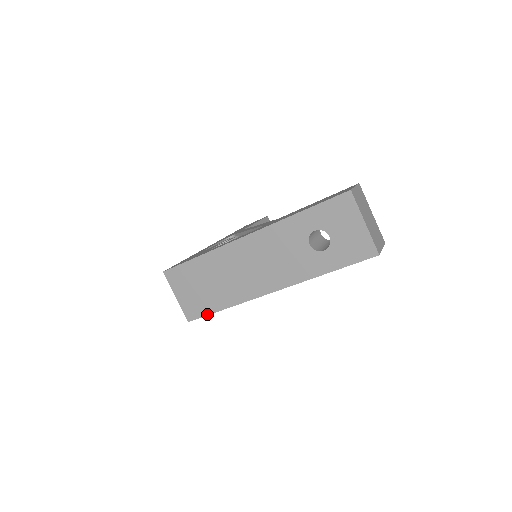
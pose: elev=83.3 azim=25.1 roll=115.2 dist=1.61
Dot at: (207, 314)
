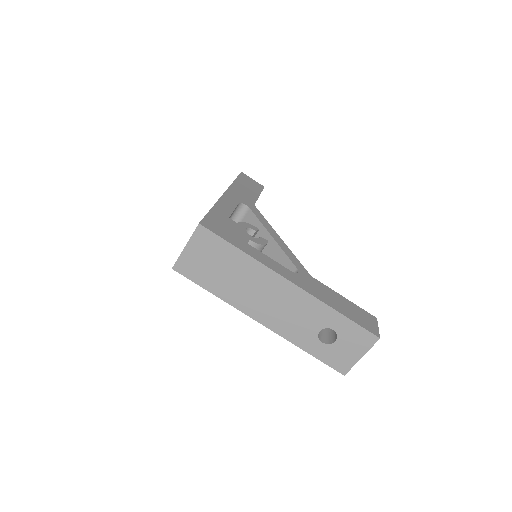
Dot at: (195, 282)
